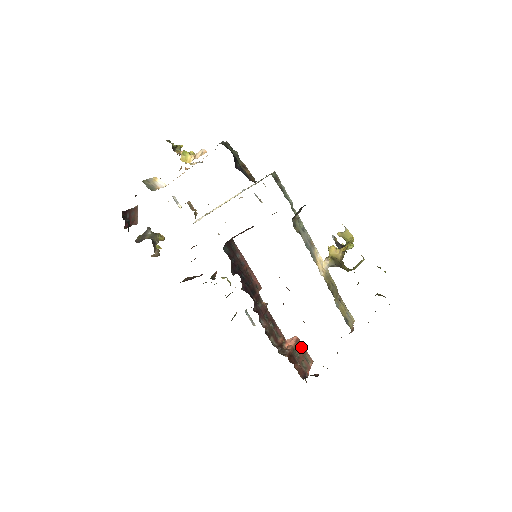
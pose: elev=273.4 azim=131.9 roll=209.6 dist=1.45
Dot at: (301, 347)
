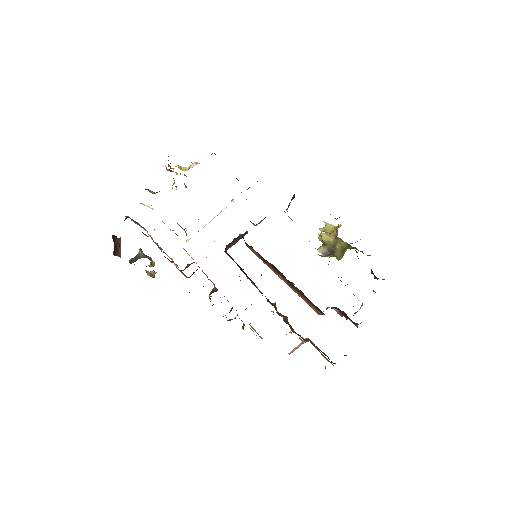
Dot at: occluded
